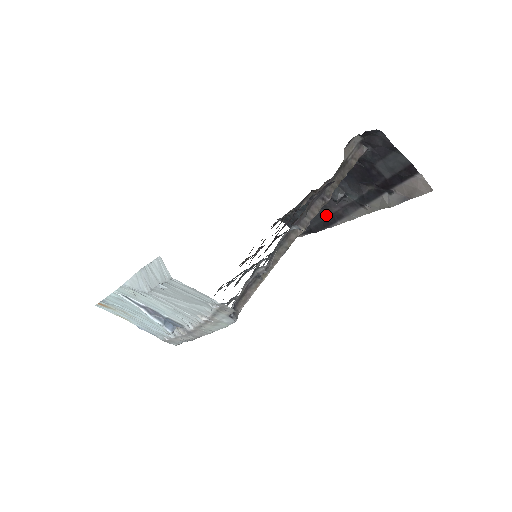
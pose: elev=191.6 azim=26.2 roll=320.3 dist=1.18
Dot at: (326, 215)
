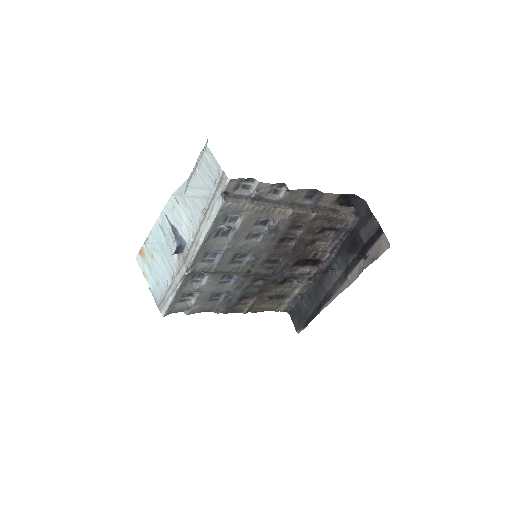
Dot at: (321, 297)
